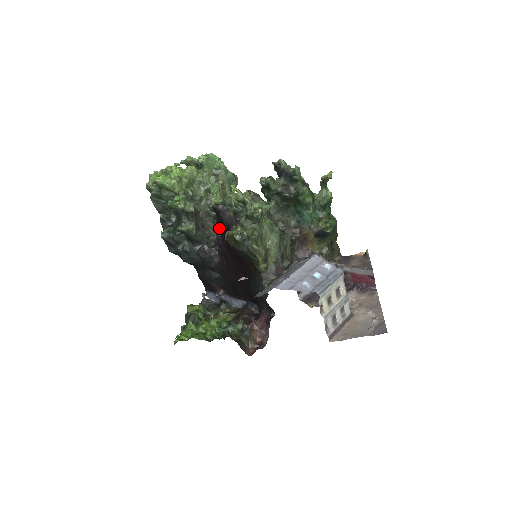
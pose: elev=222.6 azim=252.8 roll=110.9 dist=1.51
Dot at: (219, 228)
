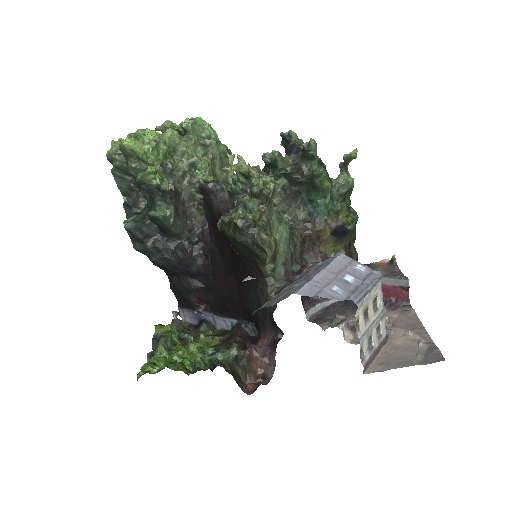
Dot at: (206, 217)
